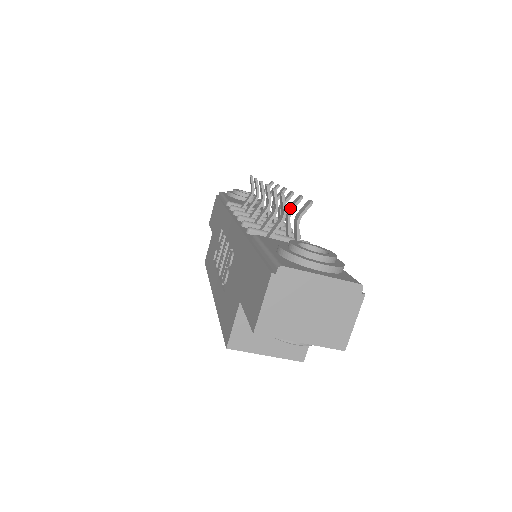
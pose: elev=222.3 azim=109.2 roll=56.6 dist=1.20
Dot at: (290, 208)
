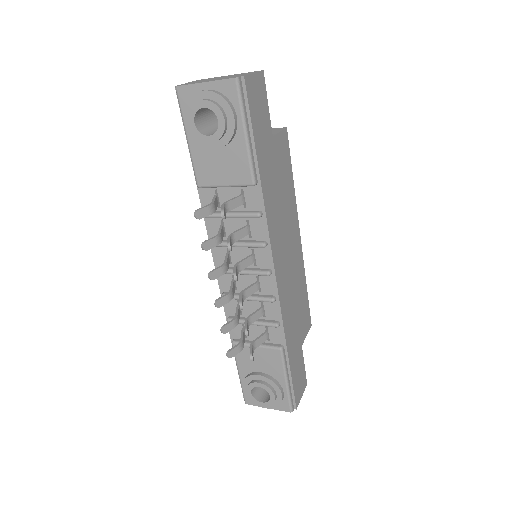
Dot at: occluded
